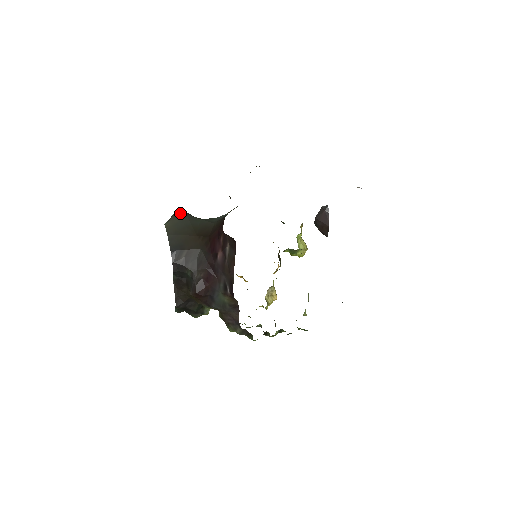
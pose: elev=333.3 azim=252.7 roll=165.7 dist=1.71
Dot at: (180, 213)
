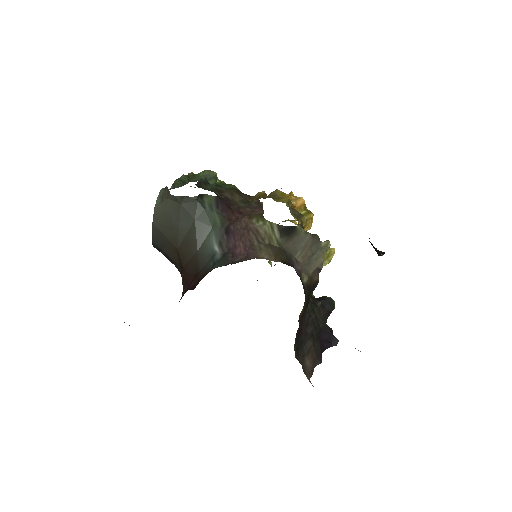
Dot at: (175, 200)
